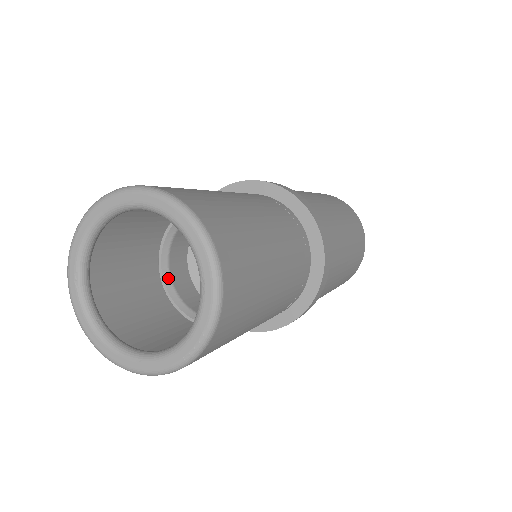
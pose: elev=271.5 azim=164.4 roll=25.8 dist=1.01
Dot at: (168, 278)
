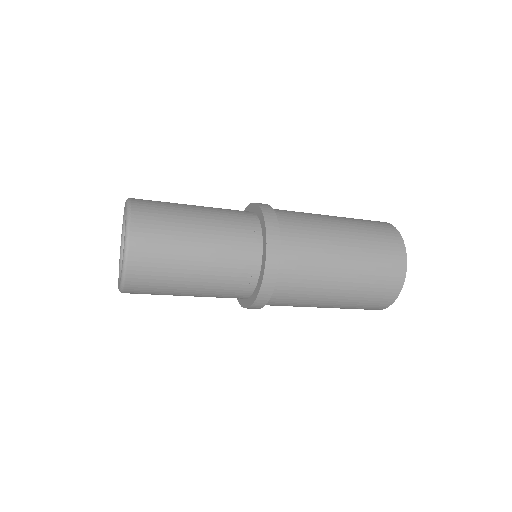
Dot at: occluded
